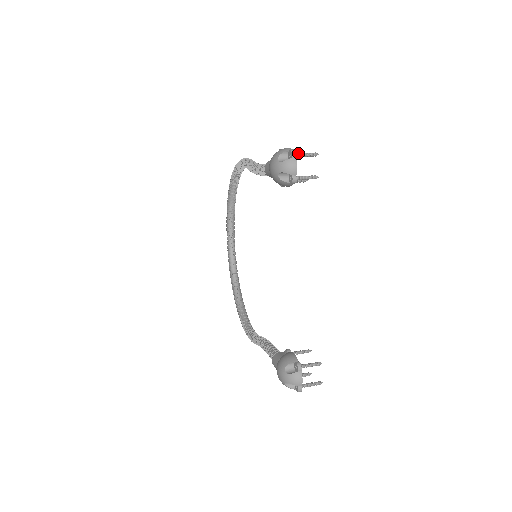
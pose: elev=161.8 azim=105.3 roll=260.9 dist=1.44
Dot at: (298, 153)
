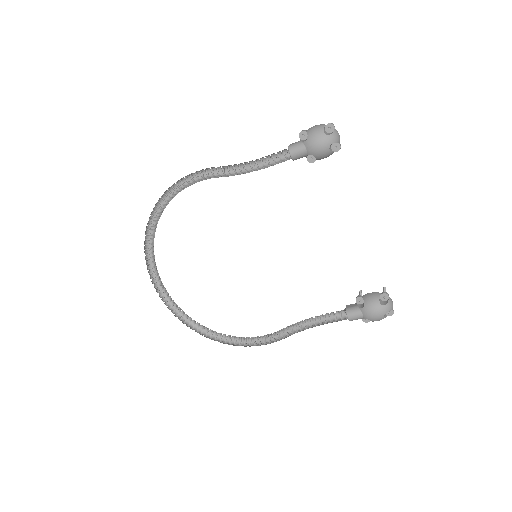
Dot at: (331, 126)
